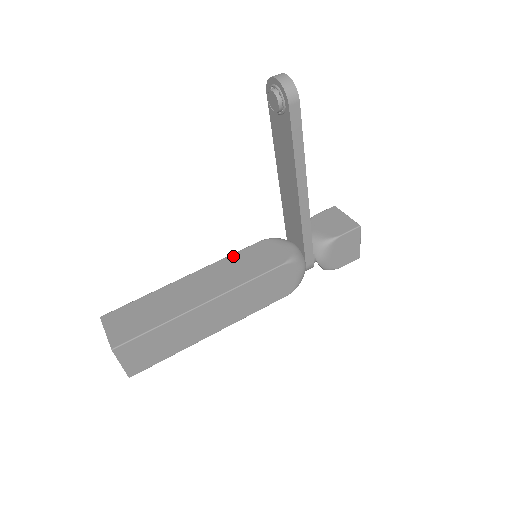
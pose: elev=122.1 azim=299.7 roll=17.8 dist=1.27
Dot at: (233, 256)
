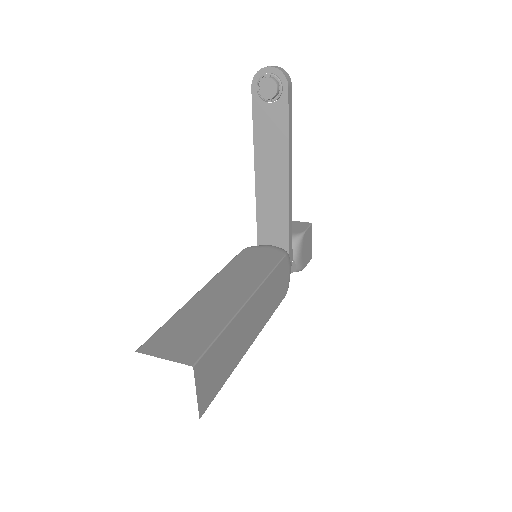
Dot at: (230, 265)
